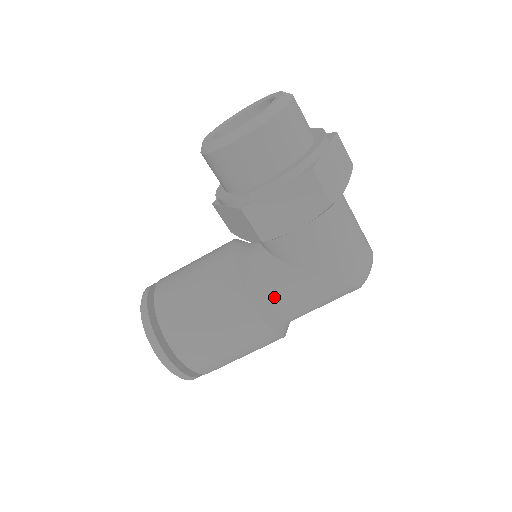
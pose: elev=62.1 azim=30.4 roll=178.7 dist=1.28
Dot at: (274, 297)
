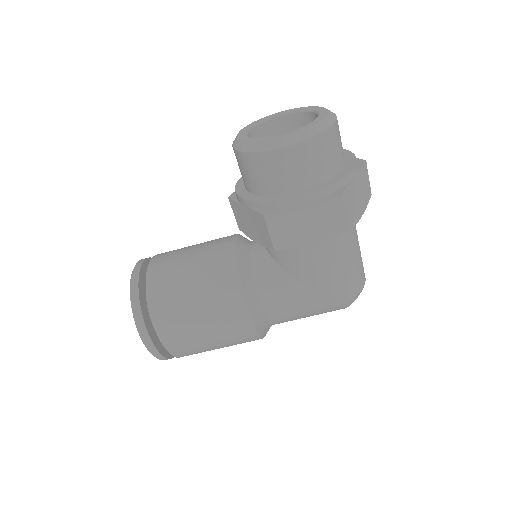
Dot at: (268, 301)
